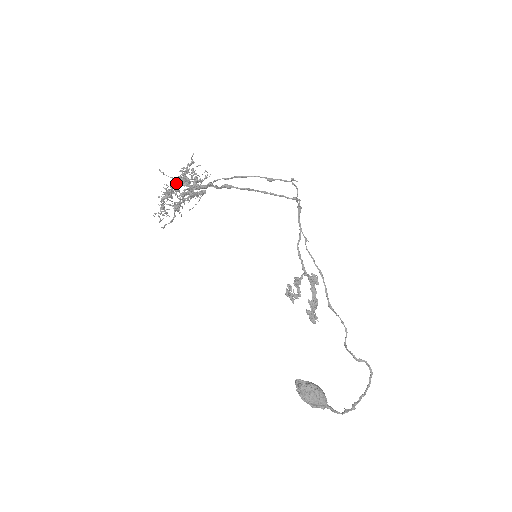
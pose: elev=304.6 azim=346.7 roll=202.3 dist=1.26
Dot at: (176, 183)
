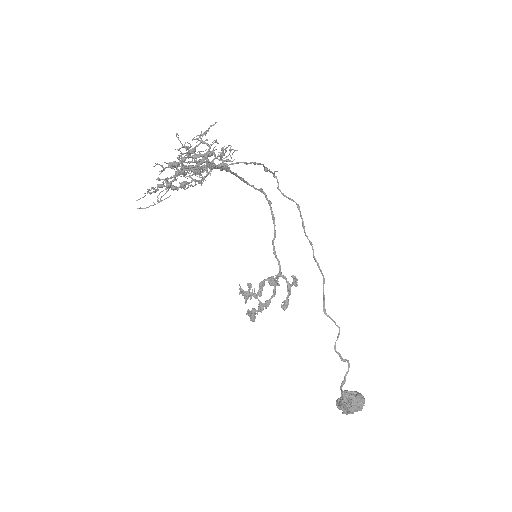
Dot at: (189, 155)
